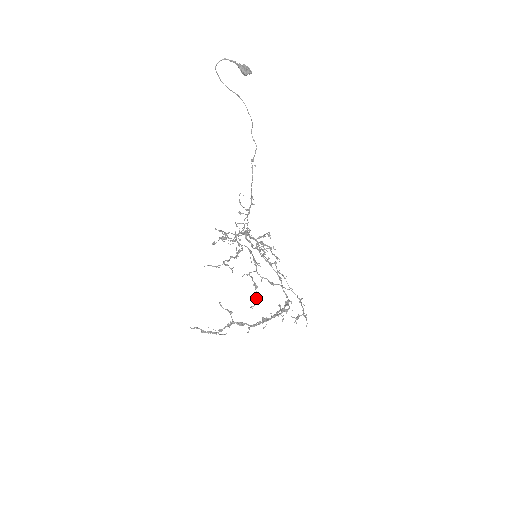
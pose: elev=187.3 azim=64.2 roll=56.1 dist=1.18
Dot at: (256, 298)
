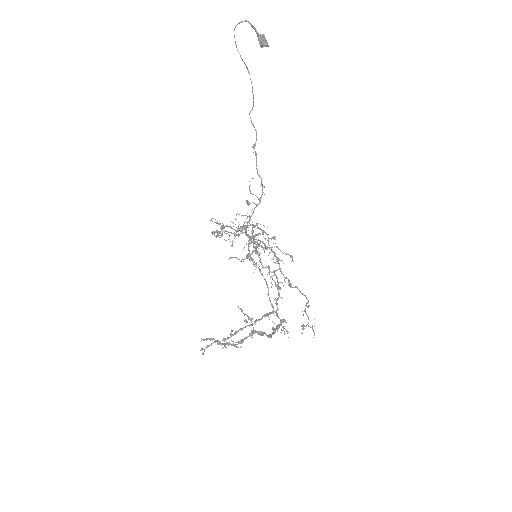
Dot at: (276, 302)
